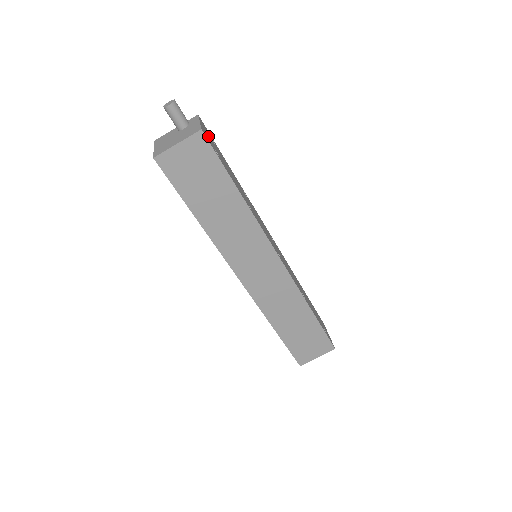
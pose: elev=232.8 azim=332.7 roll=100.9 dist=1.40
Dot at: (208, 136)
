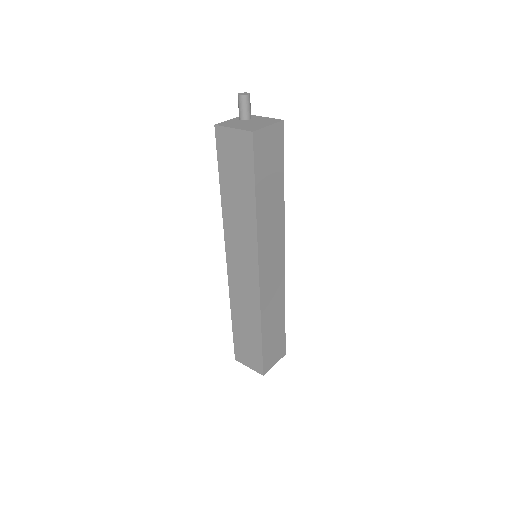
Dot at: occluded
